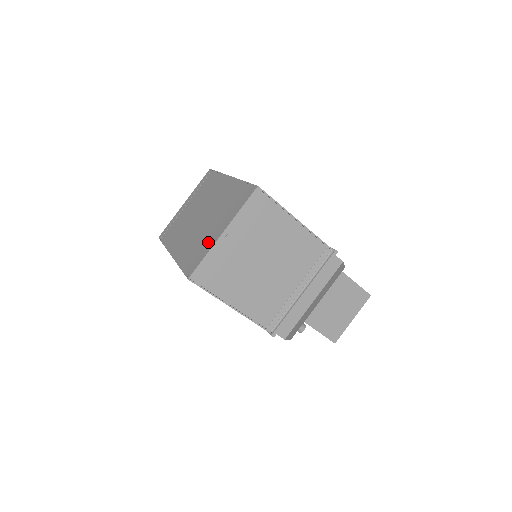
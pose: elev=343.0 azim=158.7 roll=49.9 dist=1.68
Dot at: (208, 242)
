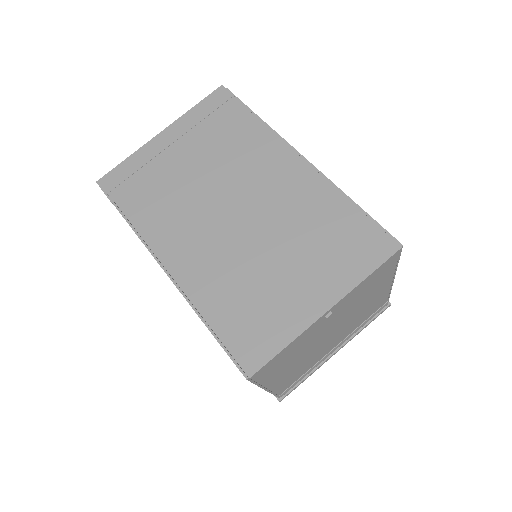
Dot at: (286, 310)
